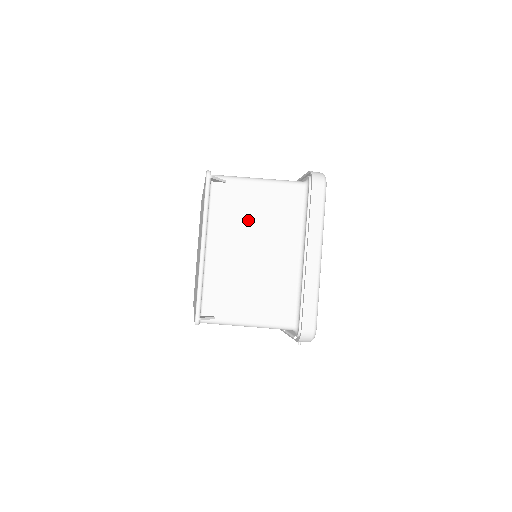
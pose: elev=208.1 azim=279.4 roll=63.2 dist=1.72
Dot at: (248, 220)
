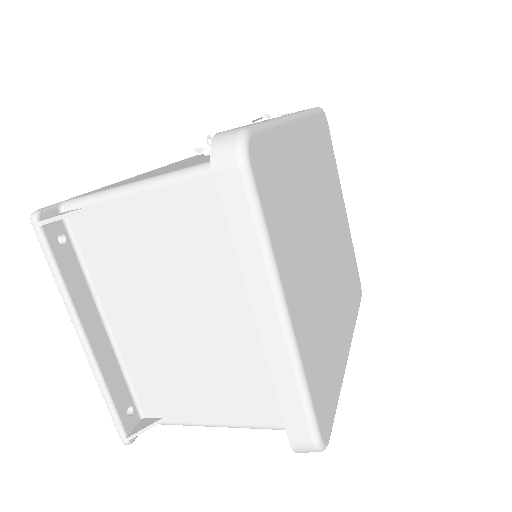
Dot at: (145, 267)
